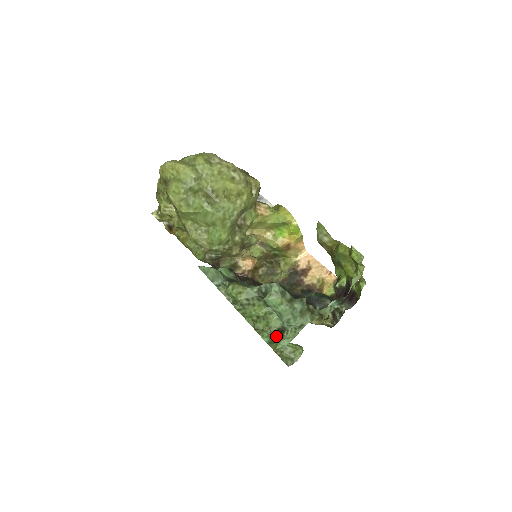
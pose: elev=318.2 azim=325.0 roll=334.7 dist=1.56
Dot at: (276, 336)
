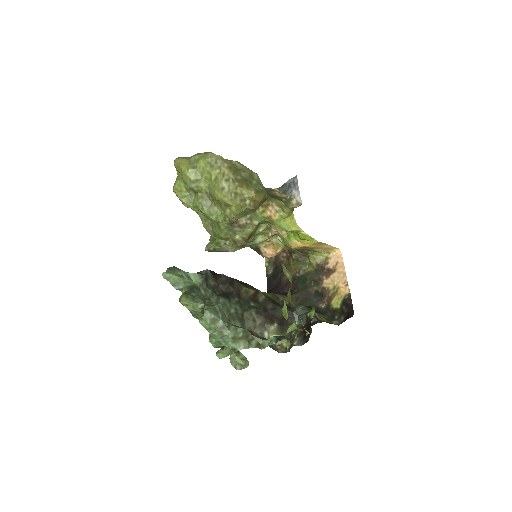
Dot at: occluded
